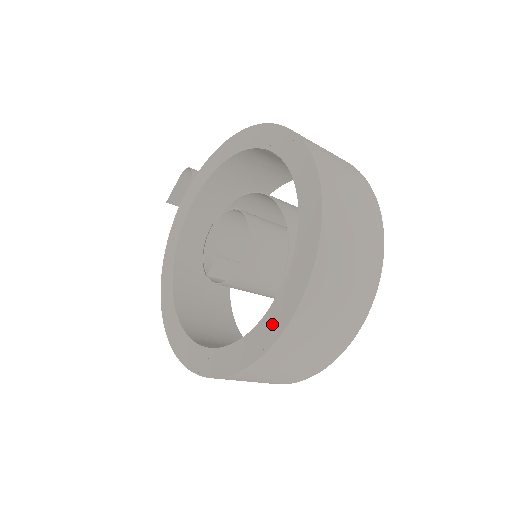
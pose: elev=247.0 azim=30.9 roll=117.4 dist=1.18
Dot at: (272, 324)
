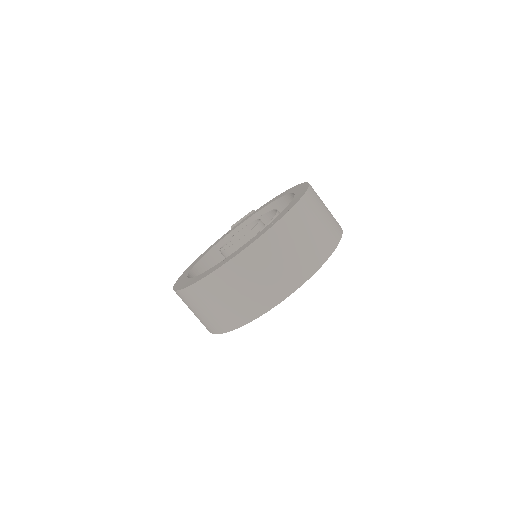
Dot at: (231, 257)
